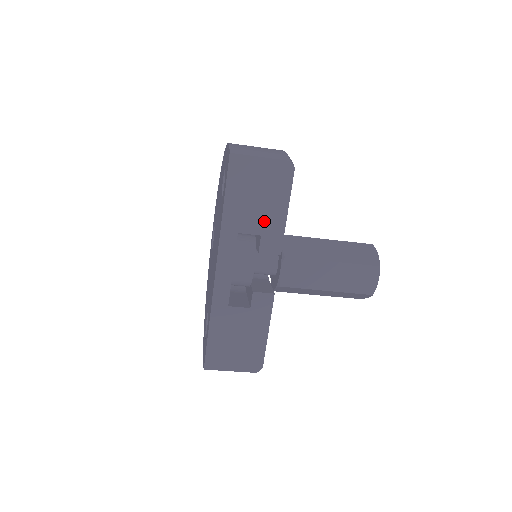
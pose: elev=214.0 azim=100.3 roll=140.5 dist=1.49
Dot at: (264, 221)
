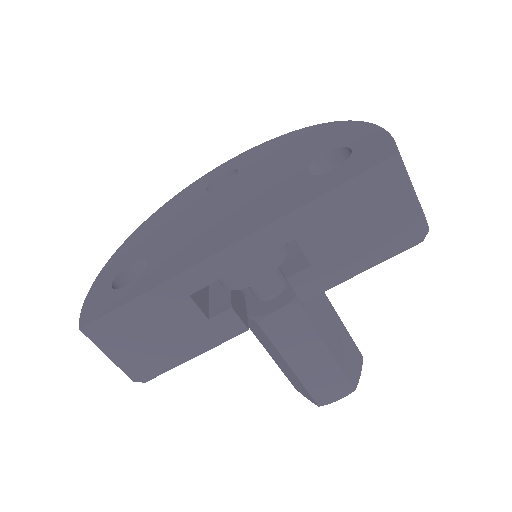
Dot at: (333, 256)
